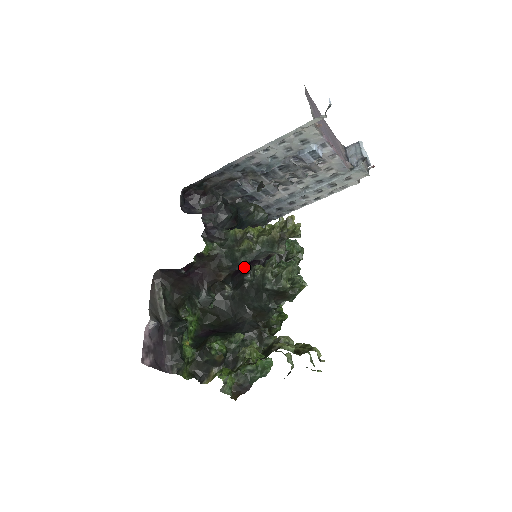
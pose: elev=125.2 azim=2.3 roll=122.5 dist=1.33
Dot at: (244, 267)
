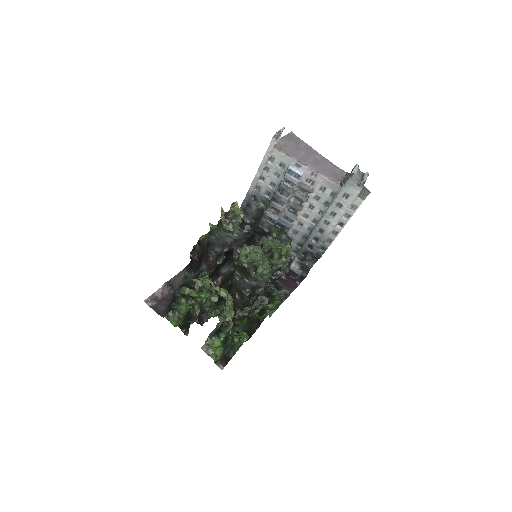
Dot at: occluded
